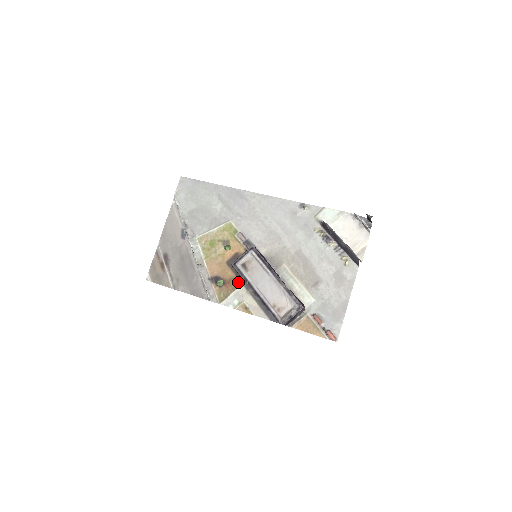
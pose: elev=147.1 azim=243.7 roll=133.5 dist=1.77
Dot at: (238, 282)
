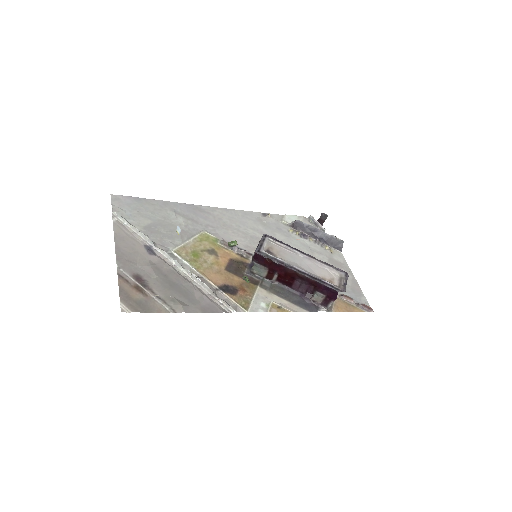
Dot at: (252, 285)
